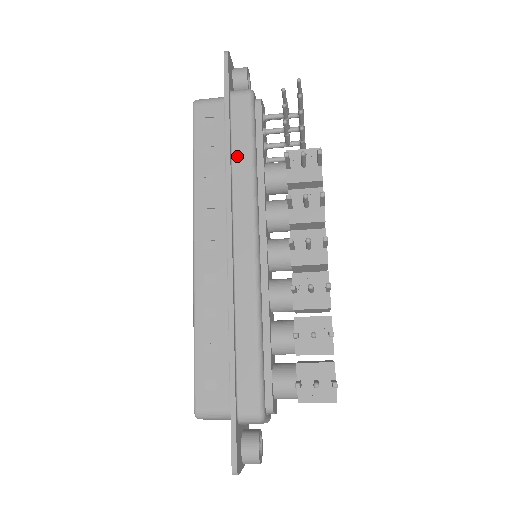
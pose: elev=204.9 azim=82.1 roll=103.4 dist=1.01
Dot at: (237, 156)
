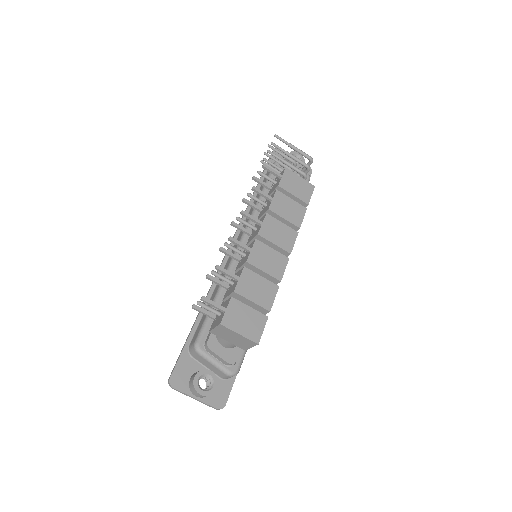
Dot at: occluded
